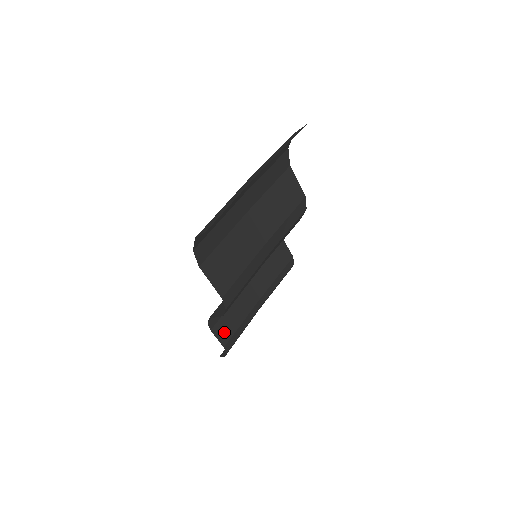
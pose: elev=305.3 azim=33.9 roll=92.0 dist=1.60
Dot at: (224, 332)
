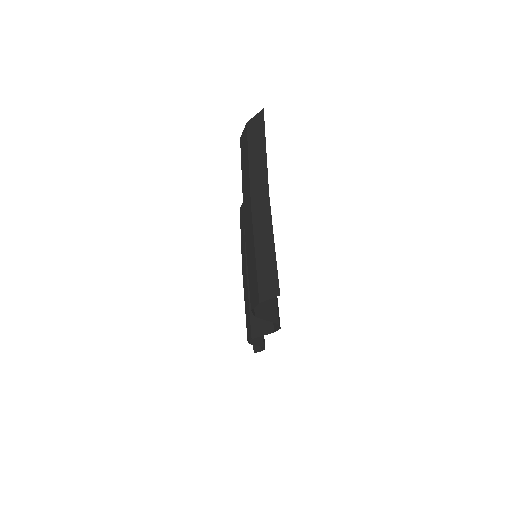
Dot at: occluded
